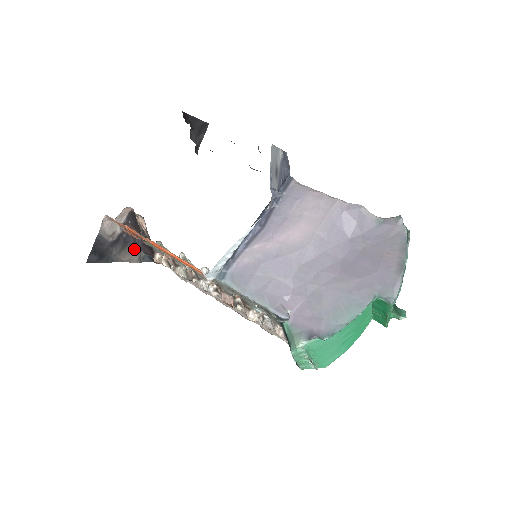
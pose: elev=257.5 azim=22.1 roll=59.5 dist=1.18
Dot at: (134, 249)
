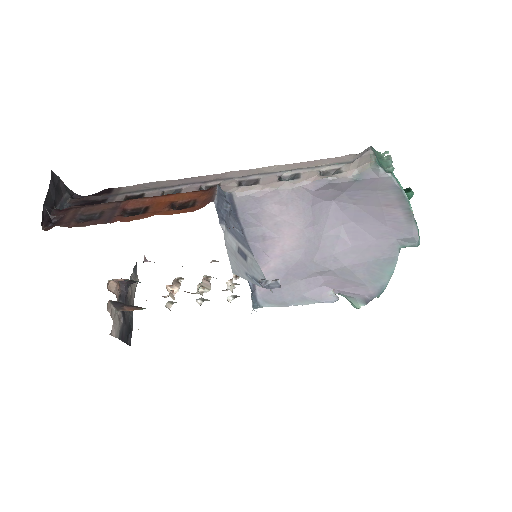
Dot at: (129, 287)
